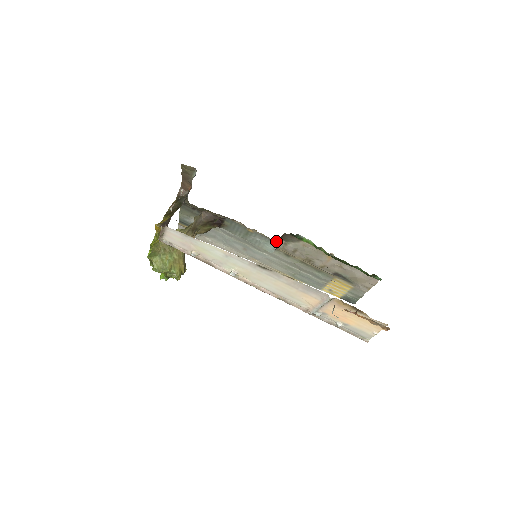
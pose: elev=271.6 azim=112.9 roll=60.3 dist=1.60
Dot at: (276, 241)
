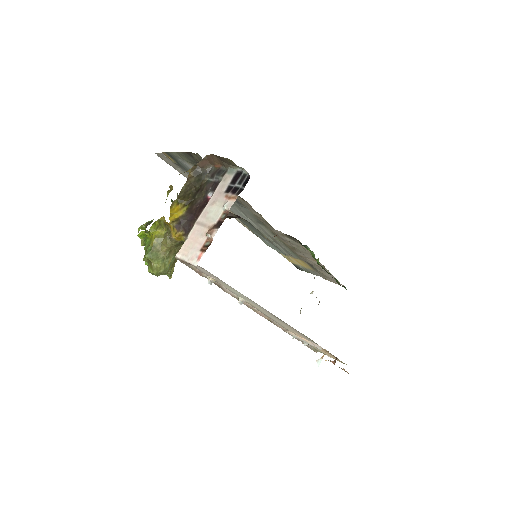
Dot at: occluded
